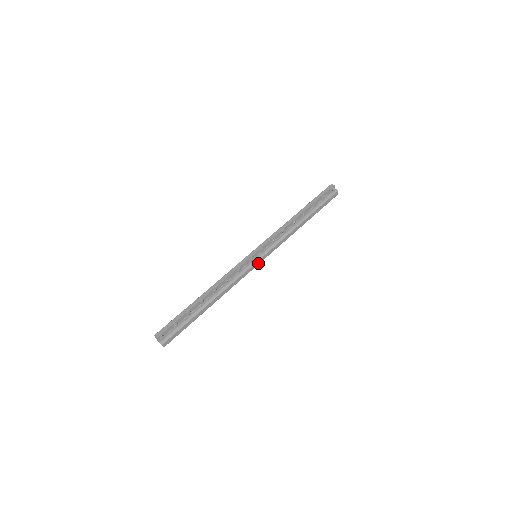
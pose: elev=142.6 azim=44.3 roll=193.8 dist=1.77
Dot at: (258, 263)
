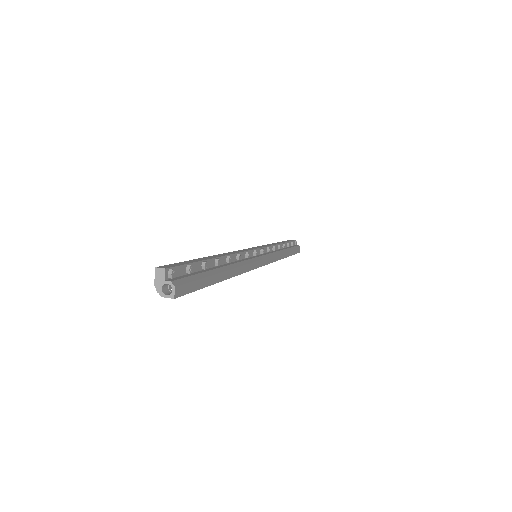
Dot at: (261, 264)
